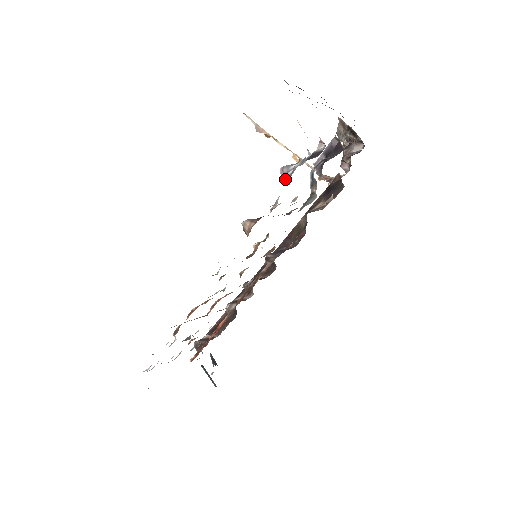
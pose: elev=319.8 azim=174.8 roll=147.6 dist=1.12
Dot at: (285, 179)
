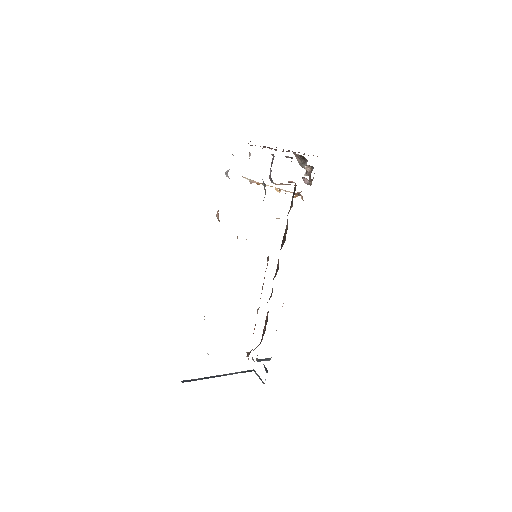
Dot at: (228, 177)
